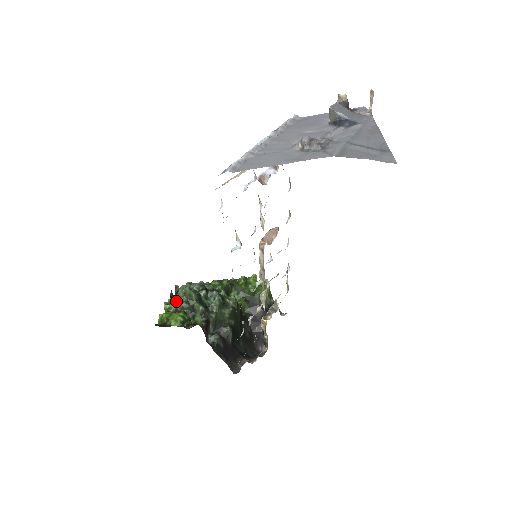
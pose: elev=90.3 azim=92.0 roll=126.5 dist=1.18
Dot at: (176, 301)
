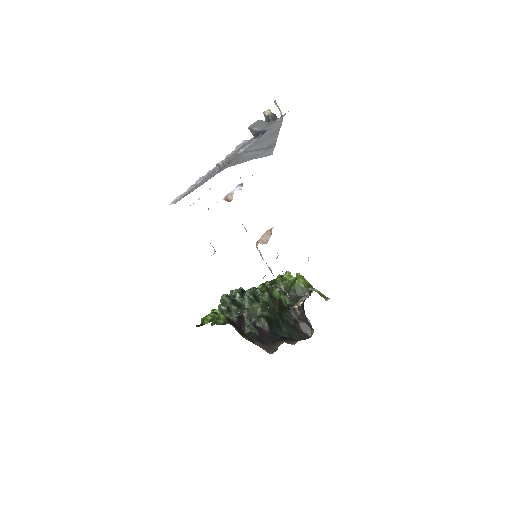
Dot at: (218, 306)
